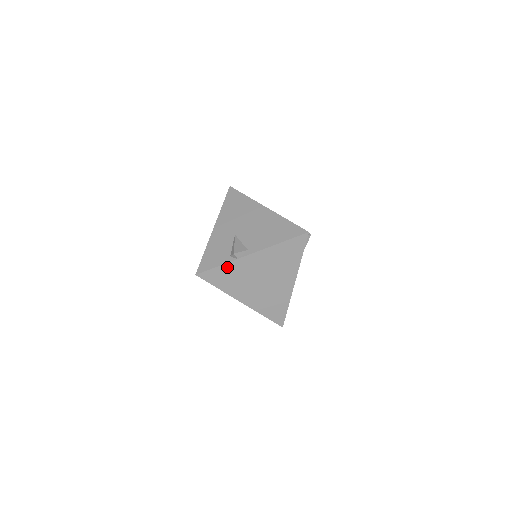
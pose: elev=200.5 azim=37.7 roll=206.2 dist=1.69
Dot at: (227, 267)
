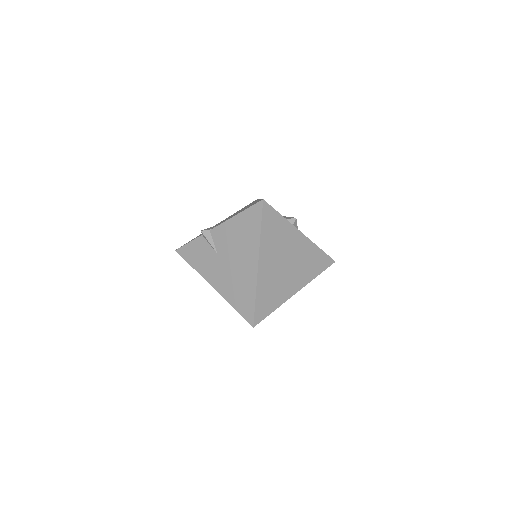
Dot at: (282, 222)
